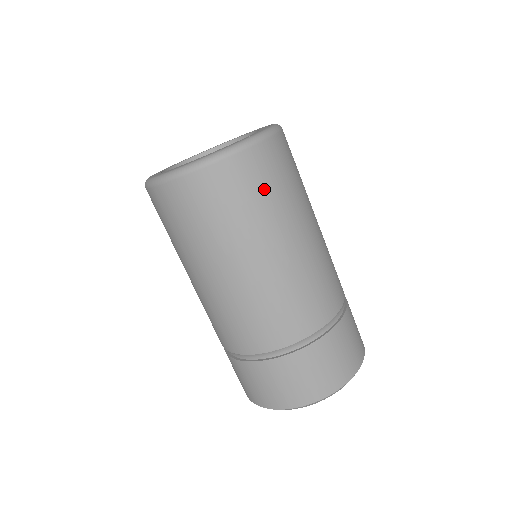
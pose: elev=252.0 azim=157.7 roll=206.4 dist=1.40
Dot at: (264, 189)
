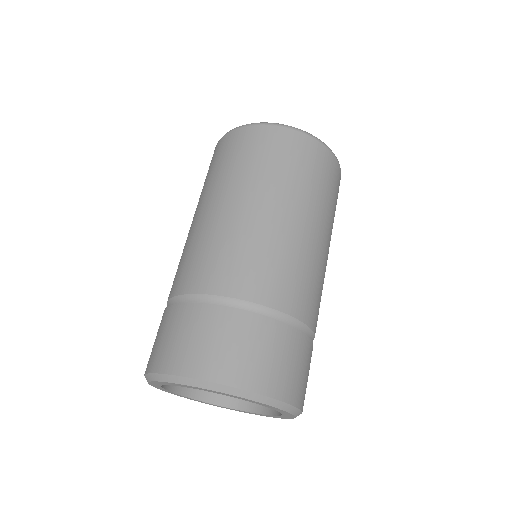
Dot at: (242, 155)
